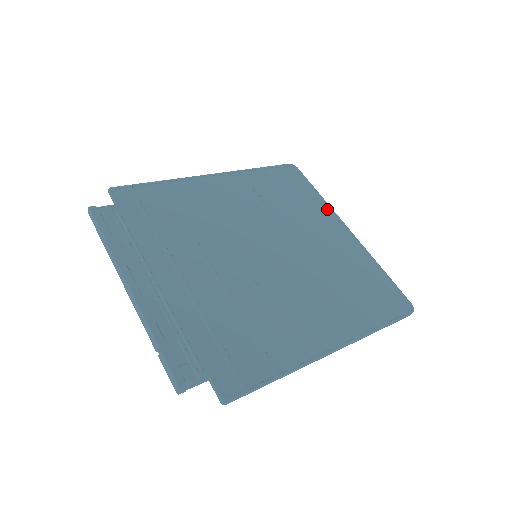
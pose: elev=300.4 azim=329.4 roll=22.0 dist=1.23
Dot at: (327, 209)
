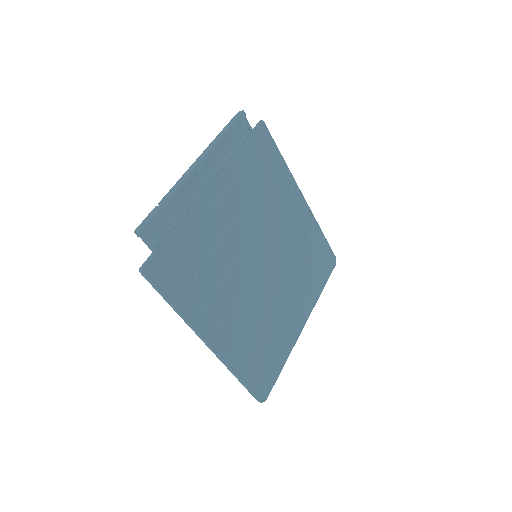
Dot at: (313, 302)
